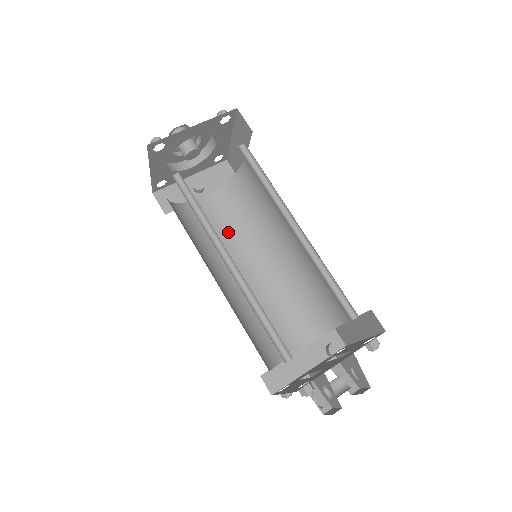
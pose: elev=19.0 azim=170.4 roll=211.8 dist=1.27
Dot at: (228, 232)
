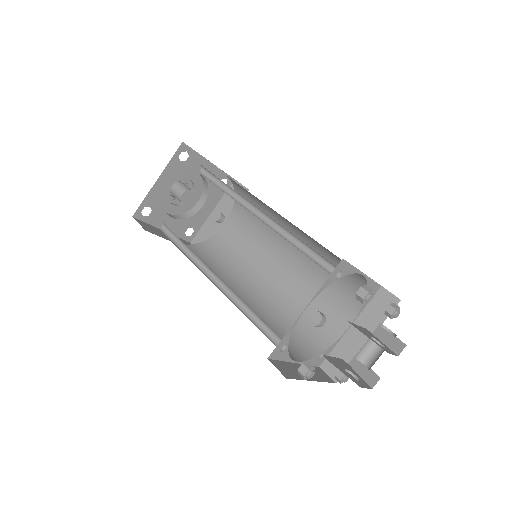
Dot at: (252, 243)
